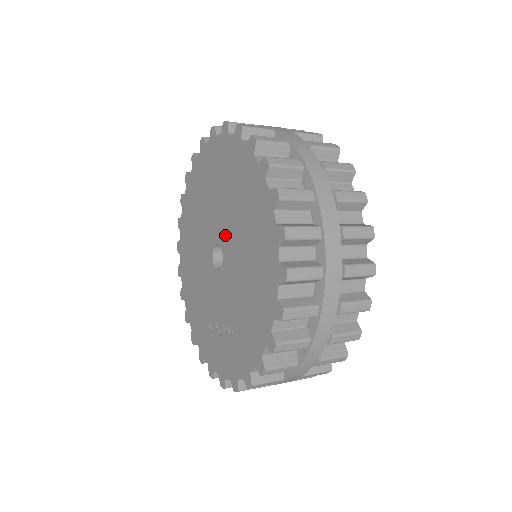
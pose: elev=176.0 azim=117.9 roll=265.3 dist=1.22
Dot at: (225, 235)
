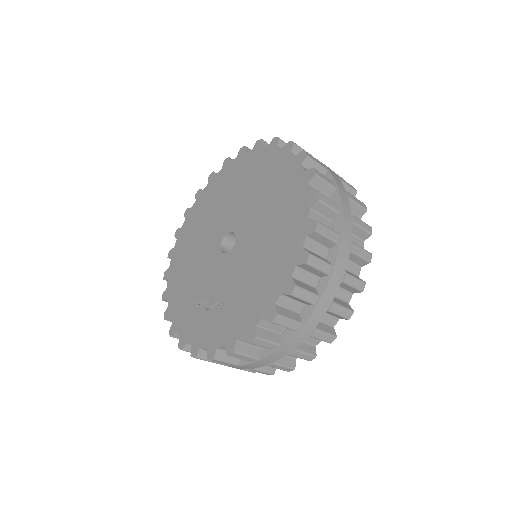
Dot at: (245, 225)
